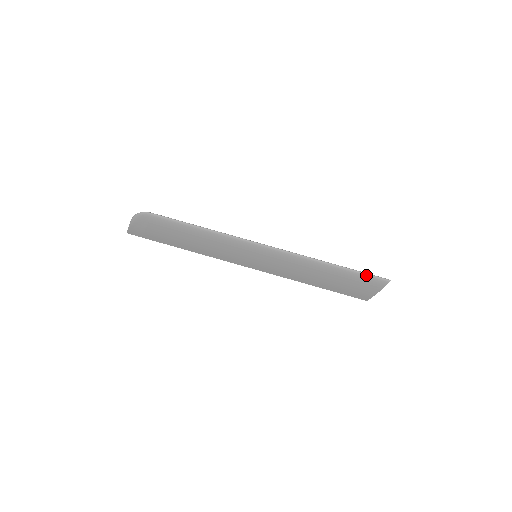
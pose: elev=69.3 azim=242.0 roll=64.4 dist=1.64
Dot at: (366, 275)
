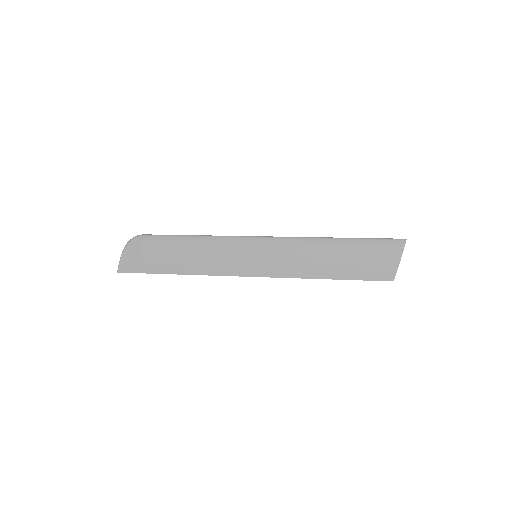
Dot at: (378, 240)
